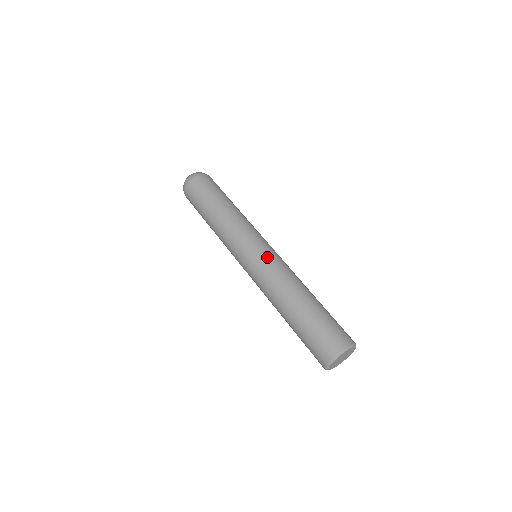
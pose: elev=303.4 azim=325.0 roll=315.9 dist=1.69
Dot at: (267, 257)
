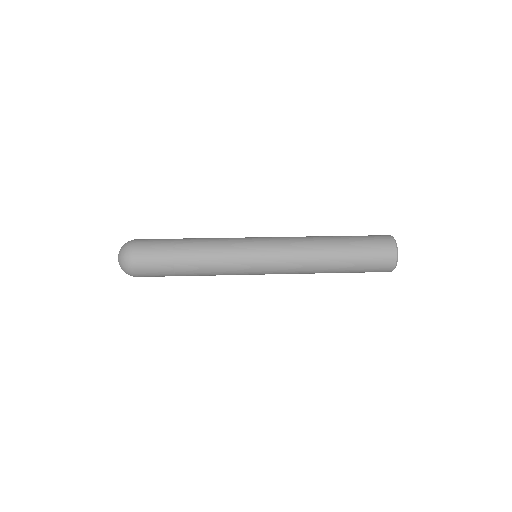
Dot at: occluded
